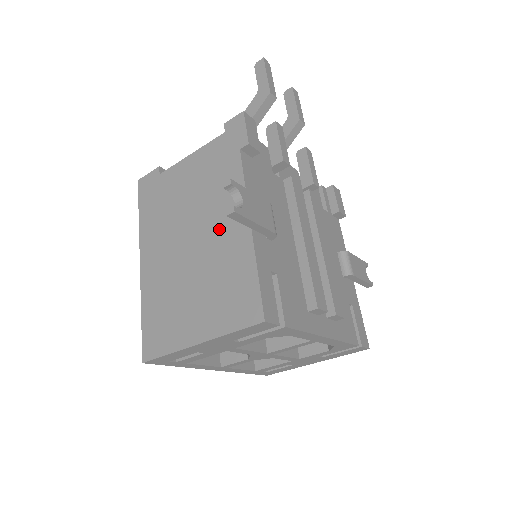
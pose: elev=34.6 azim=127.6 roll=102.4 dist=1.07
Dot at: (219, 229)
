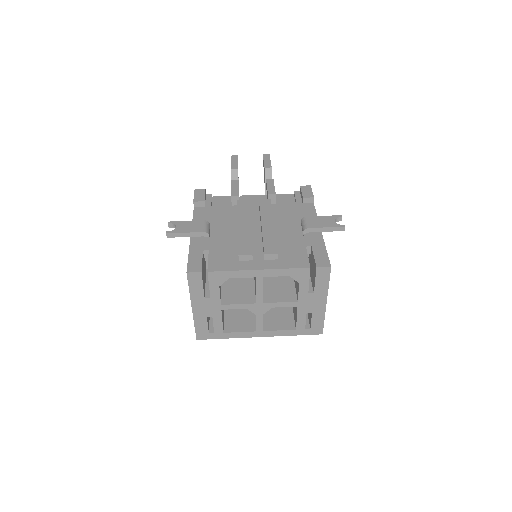
Dot at: occluded
